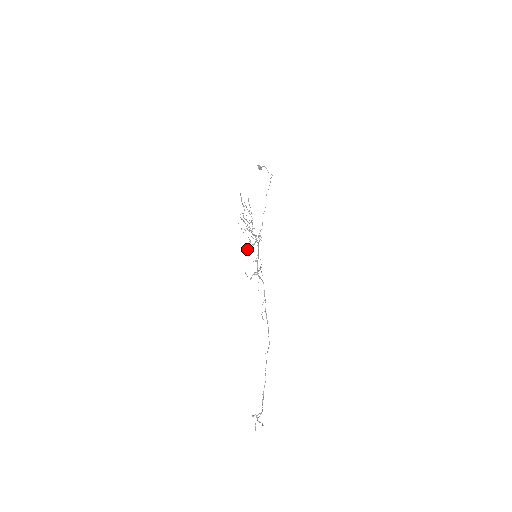
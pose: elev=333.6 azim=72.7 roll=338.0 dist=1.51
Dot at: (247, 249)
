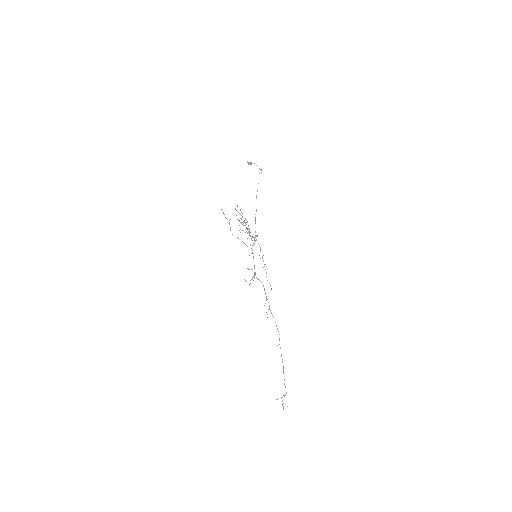
Dot at: occluded
